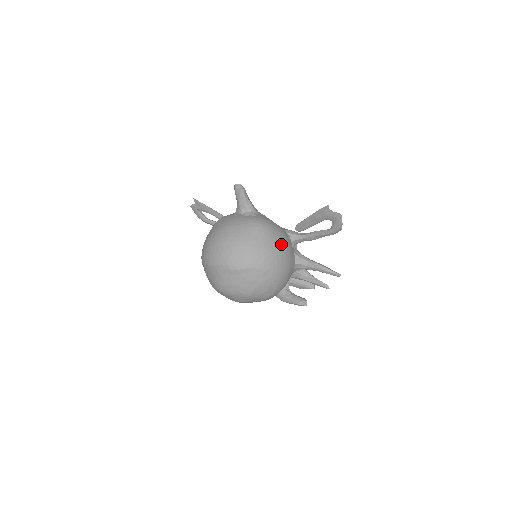
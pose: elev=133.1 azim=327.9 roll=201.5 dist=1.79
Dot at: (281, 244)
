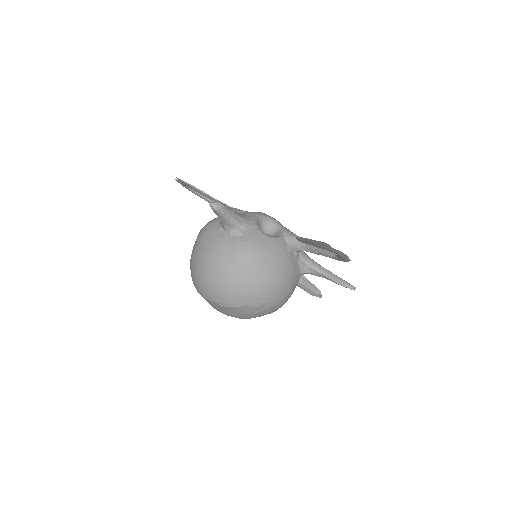
Dot at: (277, 270)
